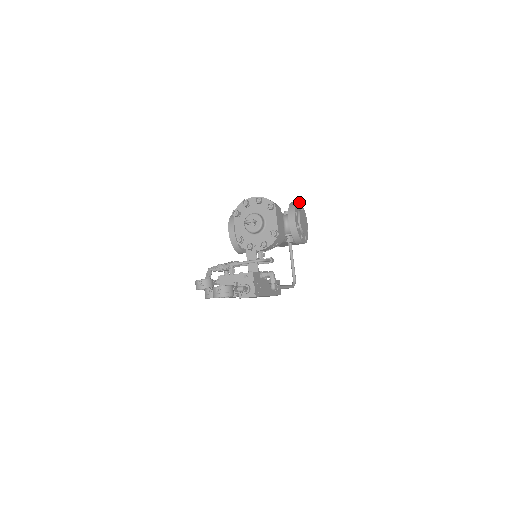
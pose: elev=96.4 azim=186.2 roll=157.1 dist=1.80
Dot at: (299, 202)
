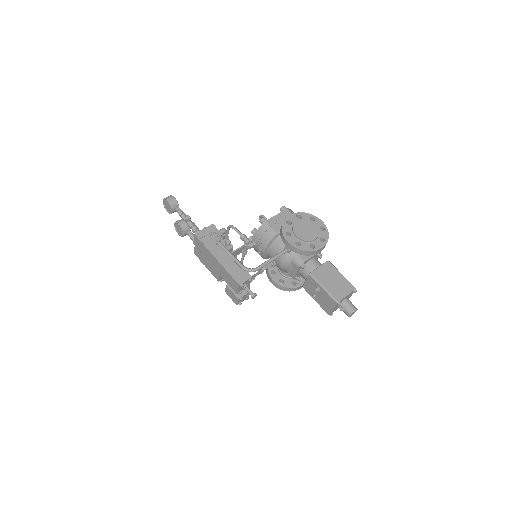
Dot at: (322, 222)
